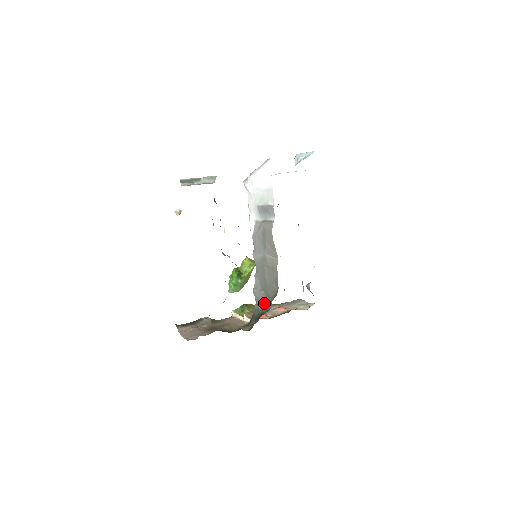
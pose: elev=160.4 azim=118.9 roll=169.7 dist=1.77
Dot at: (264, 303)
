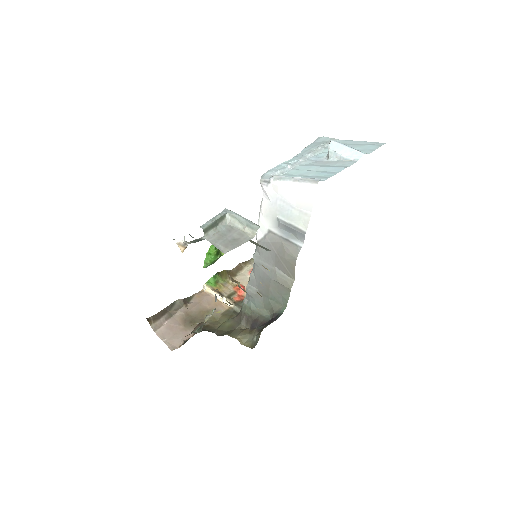
Dot at: (260, 306)
